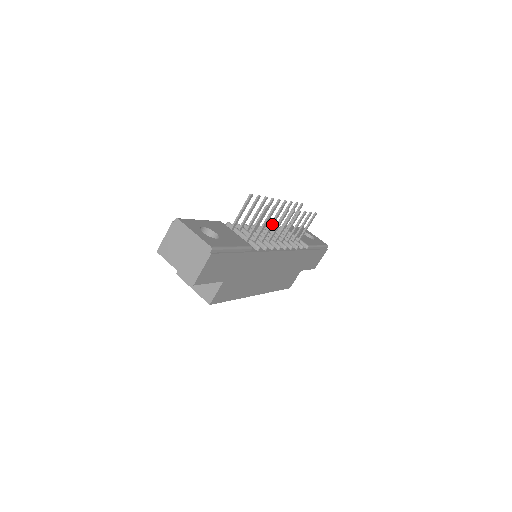
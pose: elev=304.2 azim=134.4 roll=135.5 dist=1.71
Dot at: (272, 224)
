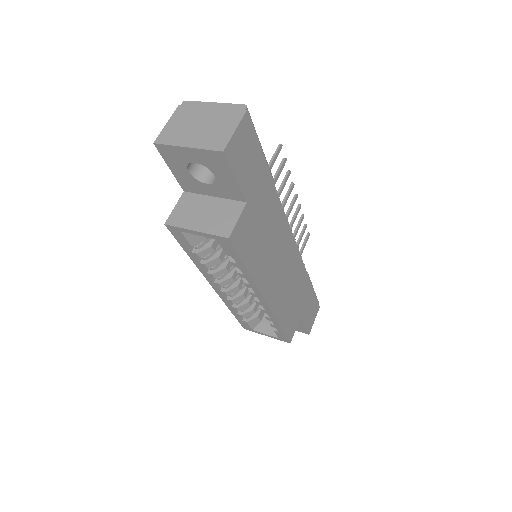
Dot at: (281, 188)
